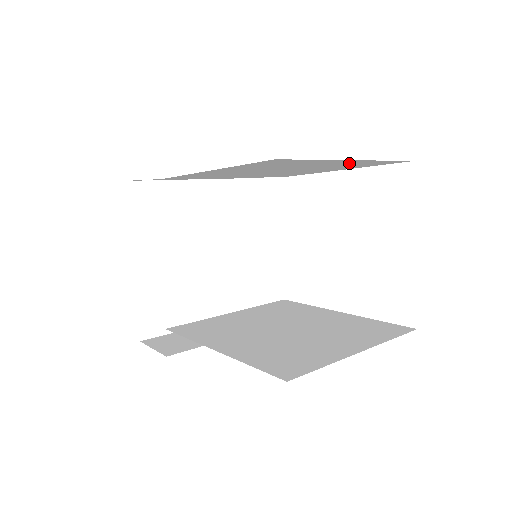
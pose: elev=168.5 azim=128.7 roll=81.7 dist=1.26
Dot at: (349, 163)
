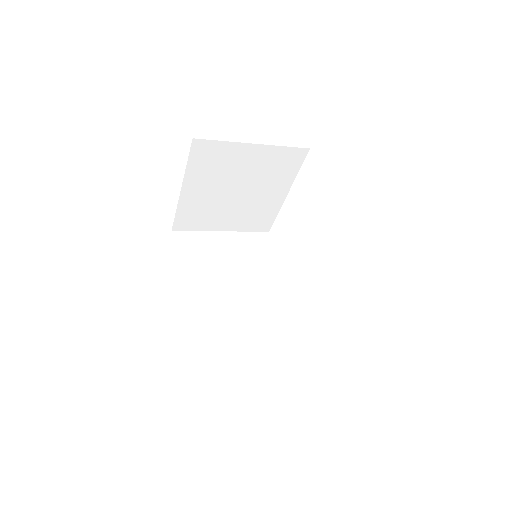
Dot at: occluded
